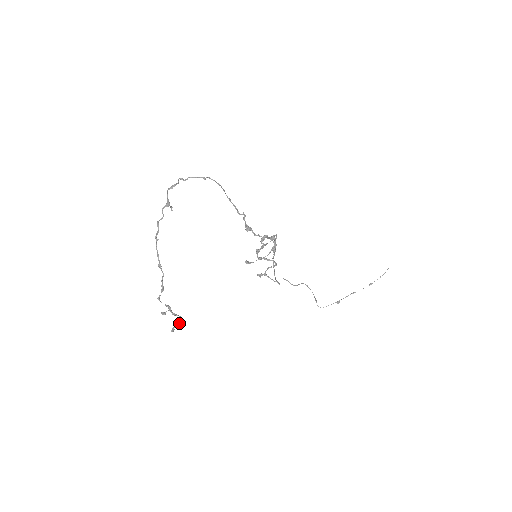
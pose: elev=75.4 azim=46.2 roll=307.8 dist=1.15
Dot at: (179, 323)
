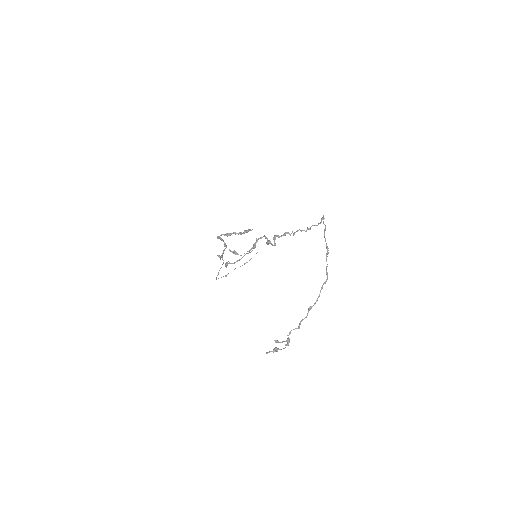
Dot at: (280, 349)
